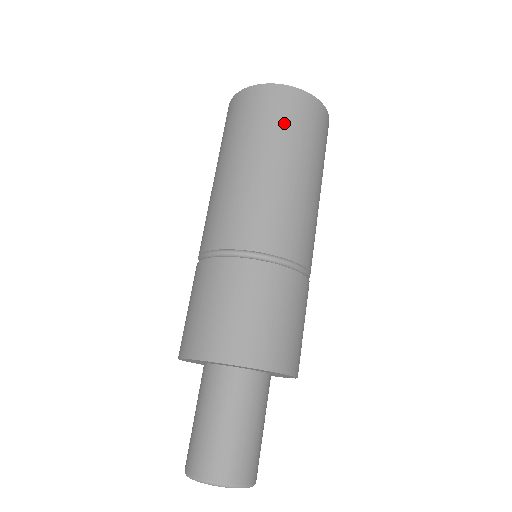
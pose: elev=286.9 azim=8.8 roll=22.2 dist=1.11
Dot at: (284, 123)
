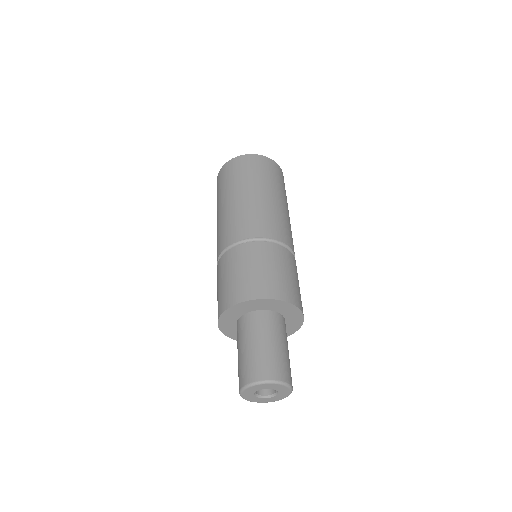
Dot at: (276, 178)
